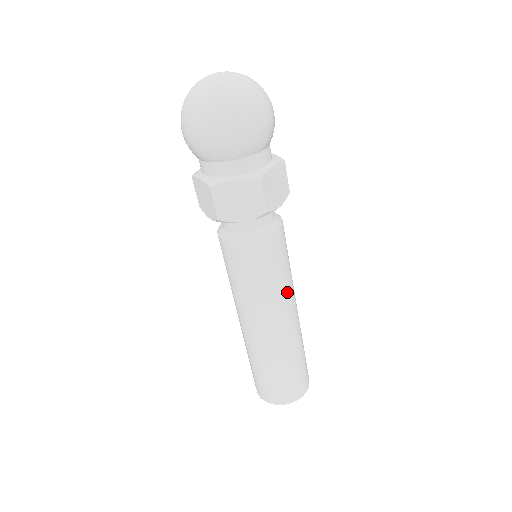
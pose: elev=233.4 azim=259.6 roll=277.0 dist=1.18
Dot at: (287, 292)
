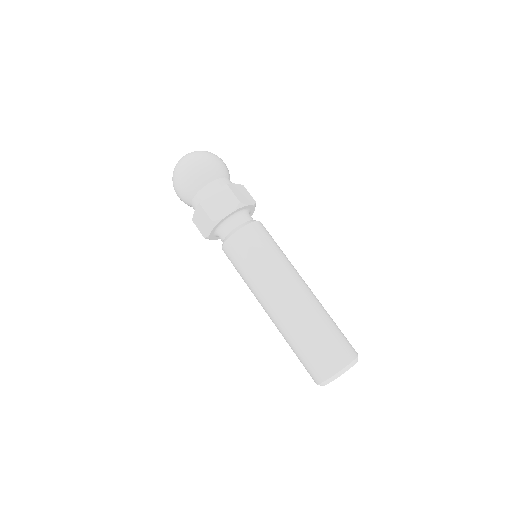
Dot at: (287, 264)
